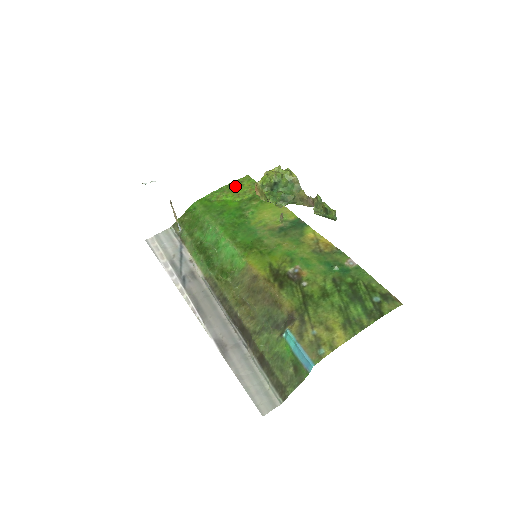
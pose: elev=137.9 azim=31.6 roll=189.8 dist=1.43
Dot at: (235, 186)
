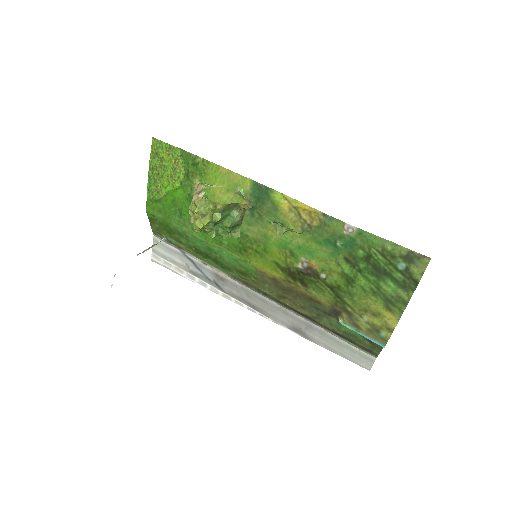
Dot at: (157, 166)
